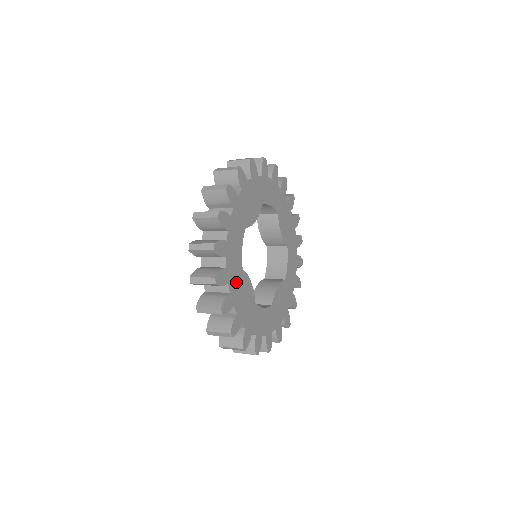
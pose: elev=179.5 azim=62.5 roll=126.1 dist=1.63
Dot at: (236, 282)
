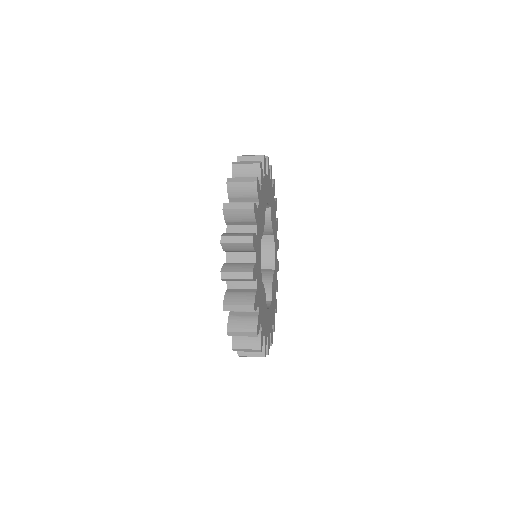
Dot at: (260, 298)
